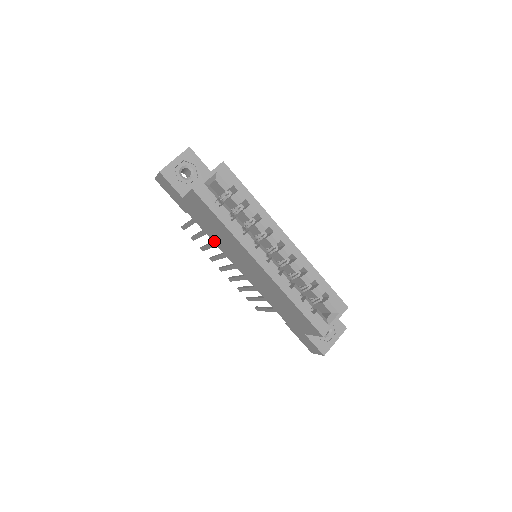
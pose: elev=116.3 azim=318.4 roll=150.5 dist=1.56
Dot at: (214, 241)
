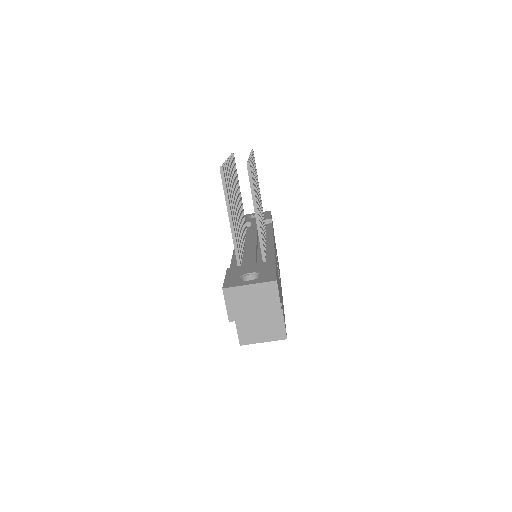
Dot at: occluded
